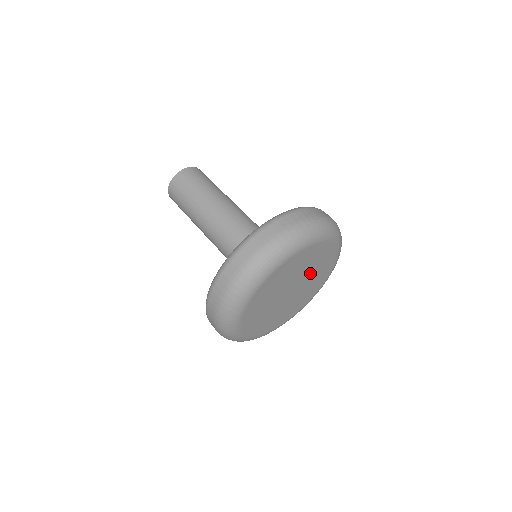
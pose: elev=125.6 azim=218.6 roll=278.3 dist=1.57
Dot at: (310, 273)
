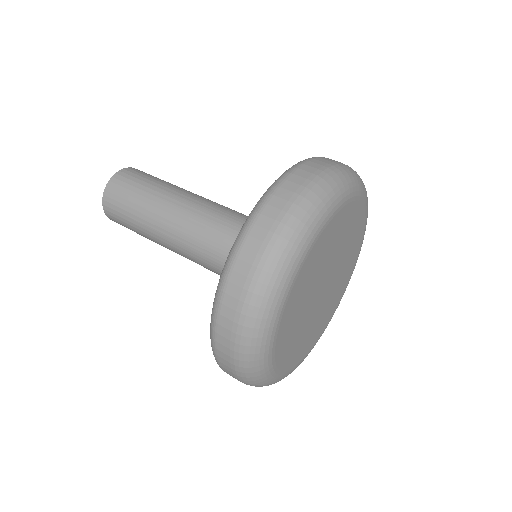
Dot at: (340, 270)
